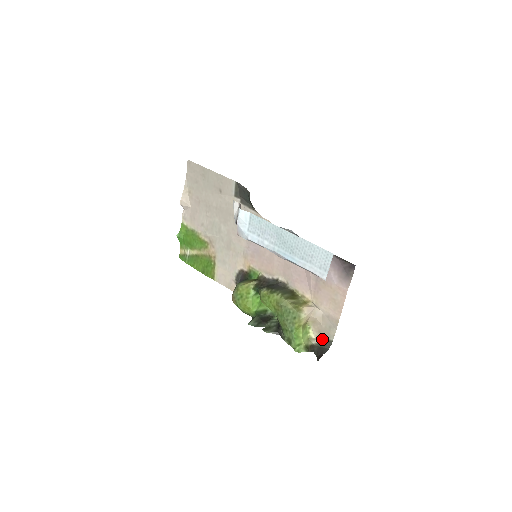
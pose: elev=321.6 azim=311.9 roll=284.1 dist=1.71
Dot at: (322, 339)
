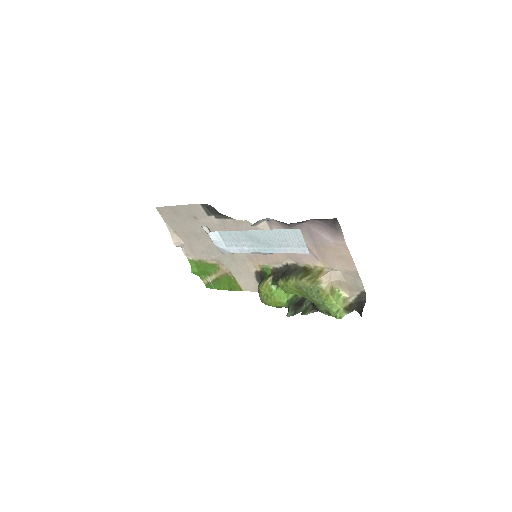
Dot at: (356, 294)
